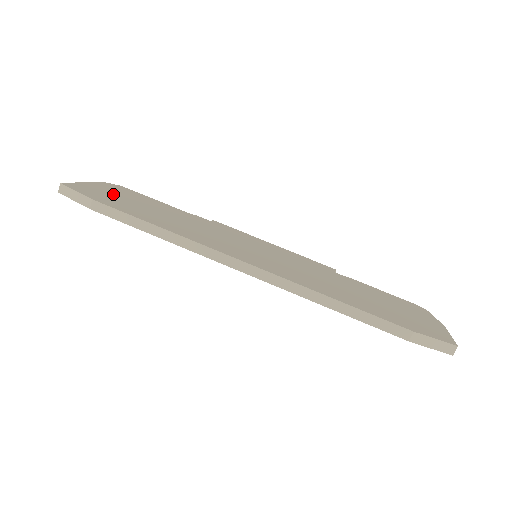
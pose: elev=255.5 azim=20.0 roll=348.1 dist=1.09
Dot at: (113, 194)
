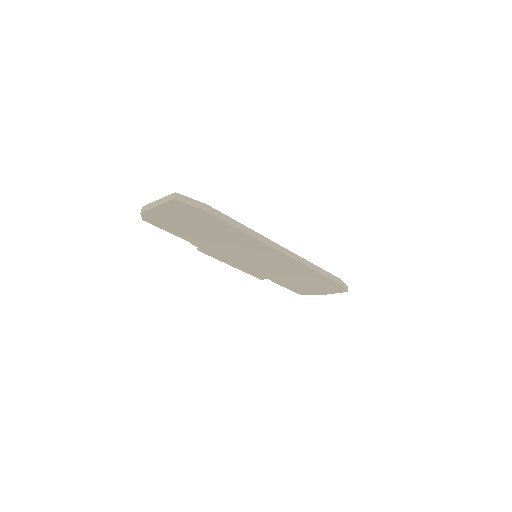
Dot at: occluded
